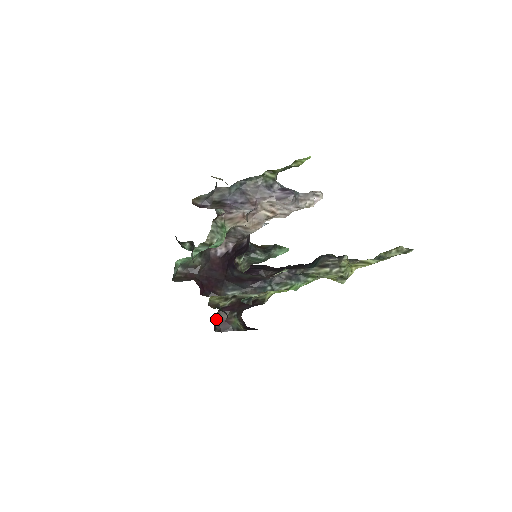
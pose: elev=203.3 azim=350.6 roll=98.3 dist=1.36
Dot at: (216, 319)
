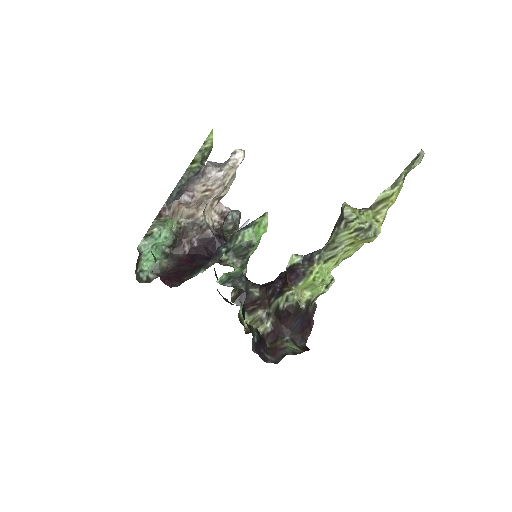
Dot at: (268, 351)
